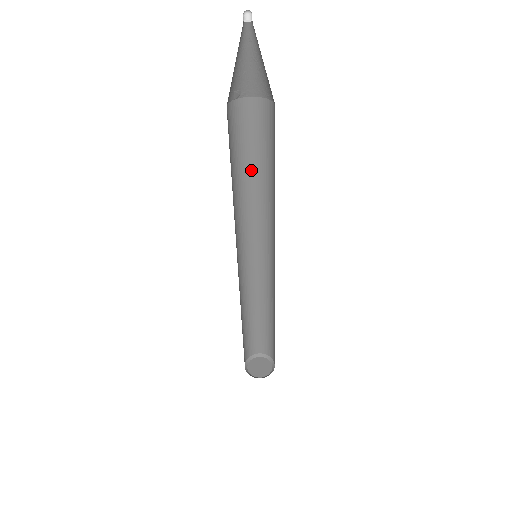
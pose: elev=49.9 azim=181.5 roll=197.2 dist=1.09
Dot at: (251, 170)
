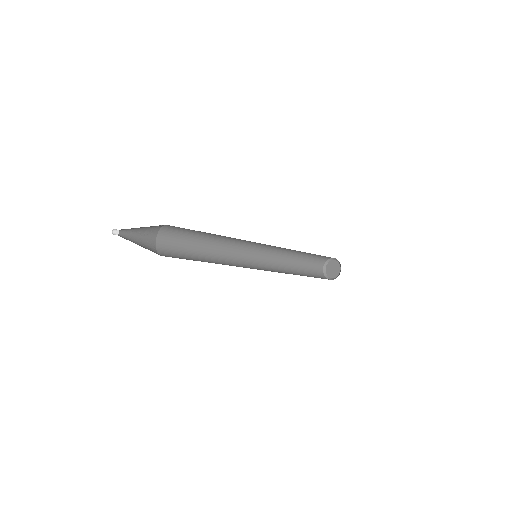
Dot at: occluded
